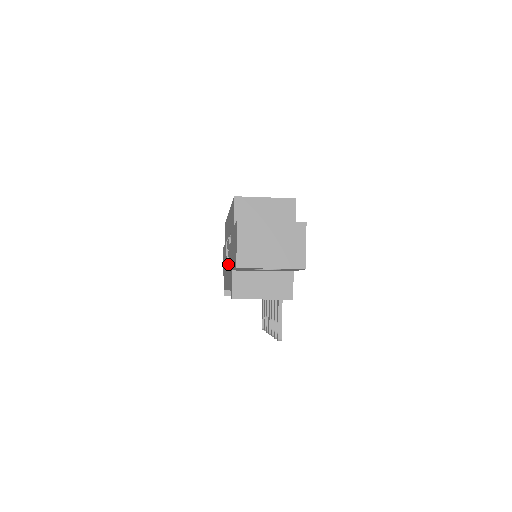
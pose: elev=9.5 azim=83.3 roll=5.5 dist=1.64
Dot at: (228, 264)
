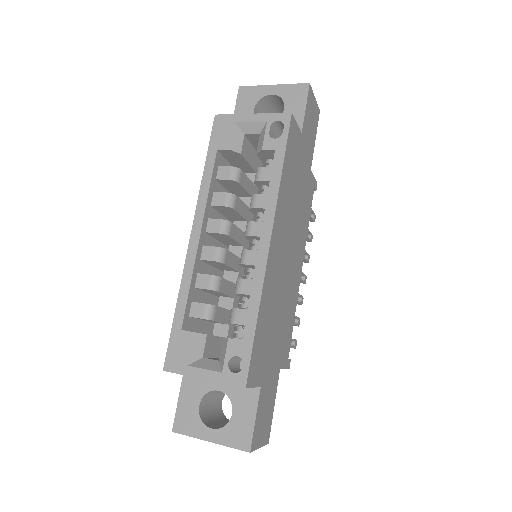
Dot at: occluded
